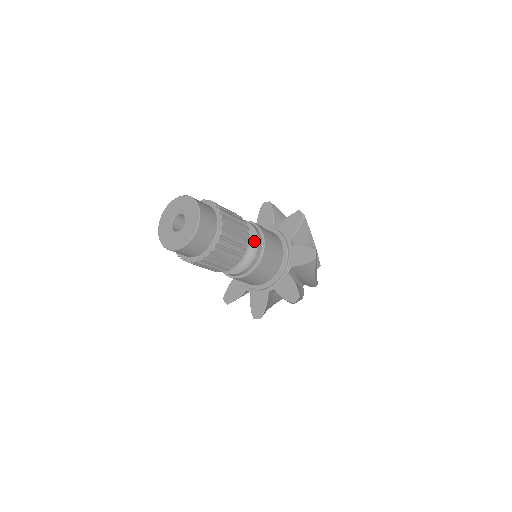
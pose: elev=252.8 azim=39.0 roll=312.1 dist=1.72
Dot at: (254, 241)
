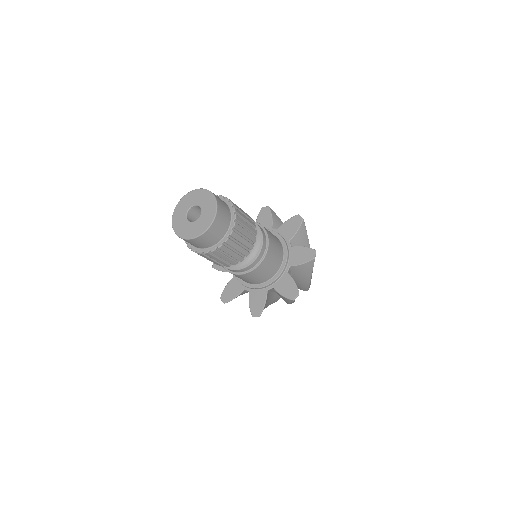
Dot at: (259, 239)
